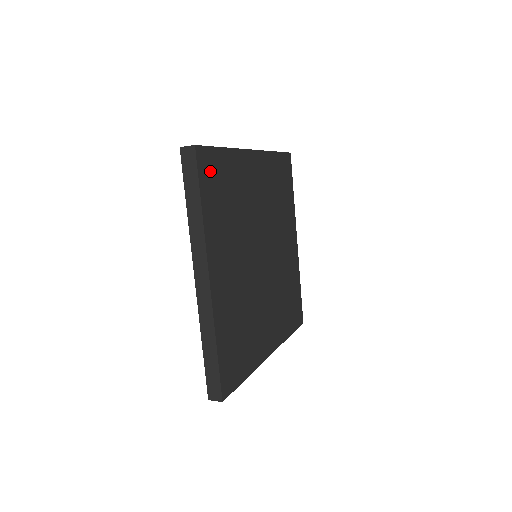
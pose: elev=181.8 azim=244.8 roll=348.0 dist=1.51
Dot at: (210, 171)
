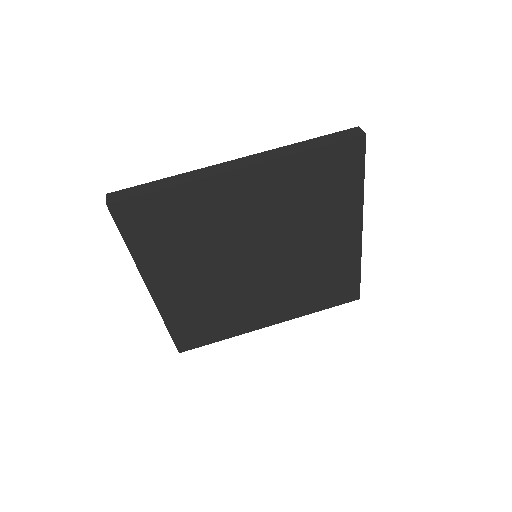
Dot at: (139, 217)
